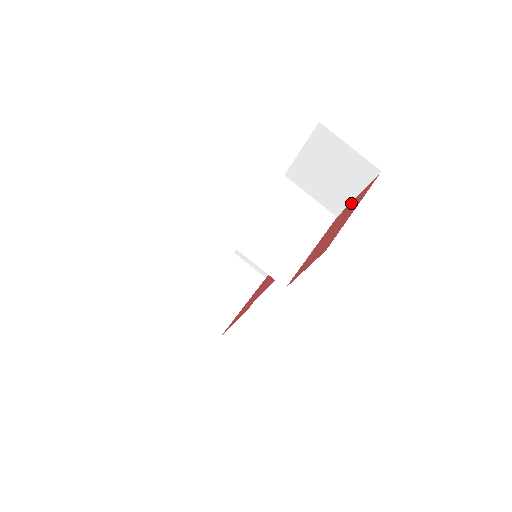
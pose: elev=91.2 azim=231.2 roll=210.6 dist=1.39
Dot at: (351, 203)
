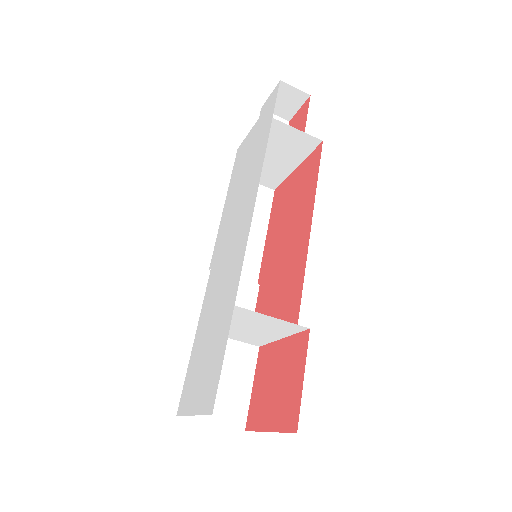
Dot at: (300, 373)
